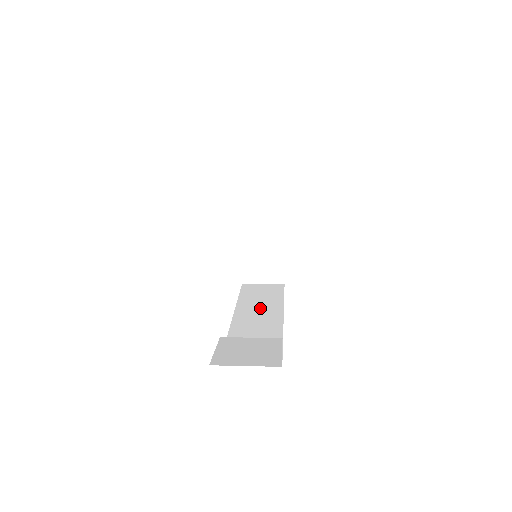
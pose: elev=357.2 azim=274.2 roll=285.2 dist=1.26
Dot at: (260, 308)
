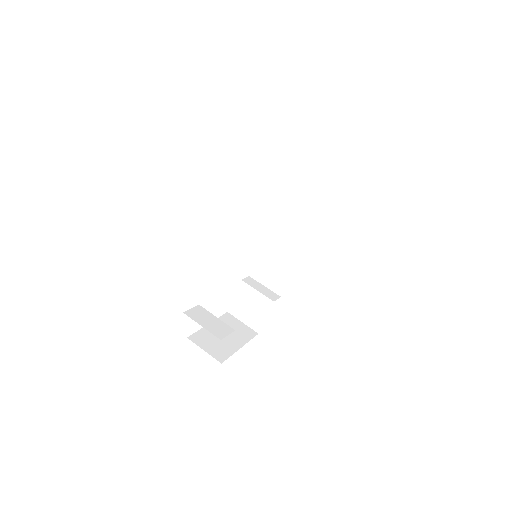
Dot at: (294, 217)
